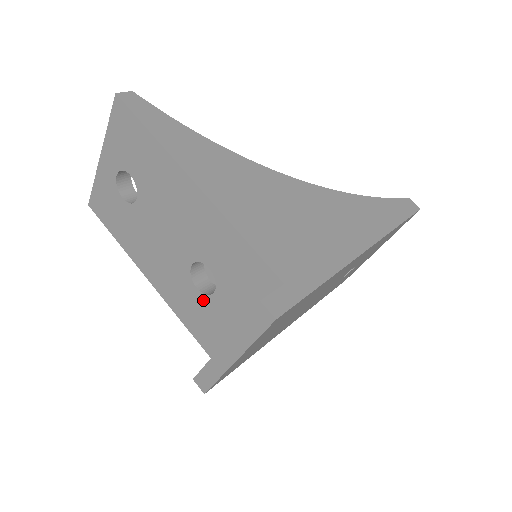
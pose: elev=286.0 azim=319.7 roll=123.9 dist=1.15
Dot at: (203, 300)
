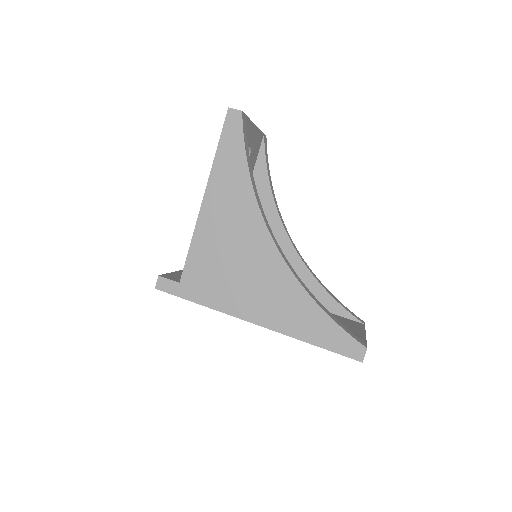
Dot at: occluded
